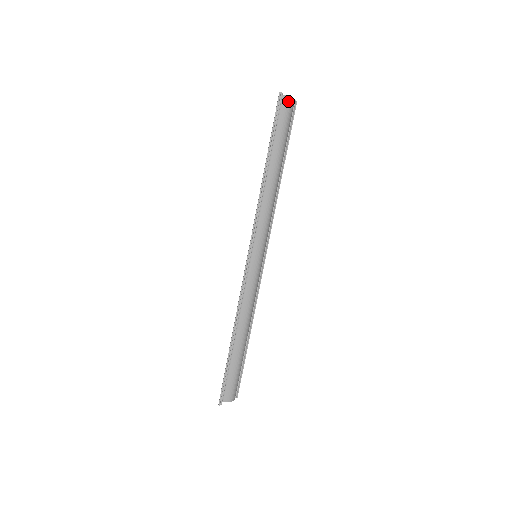
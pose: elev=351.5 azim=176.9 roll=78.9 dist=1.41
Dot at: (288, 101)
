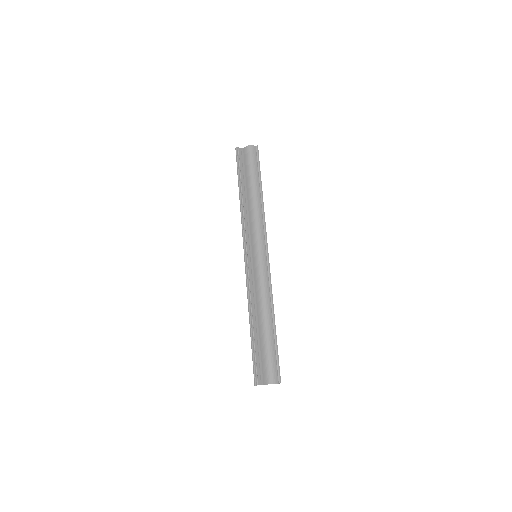
Dot at: (246, 149)
